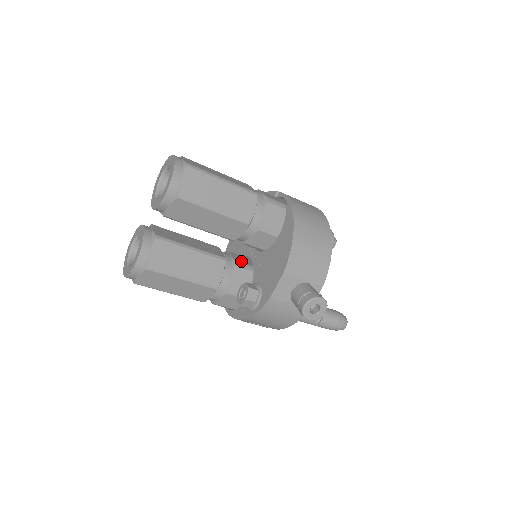
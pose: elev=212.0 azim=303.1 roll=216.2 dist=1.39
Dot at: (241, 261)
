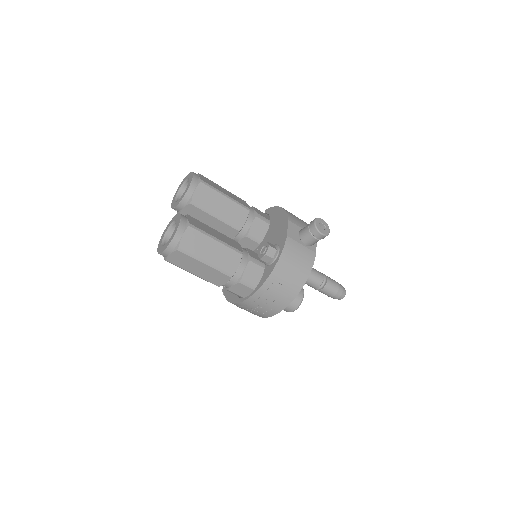
Dot at: occluded
